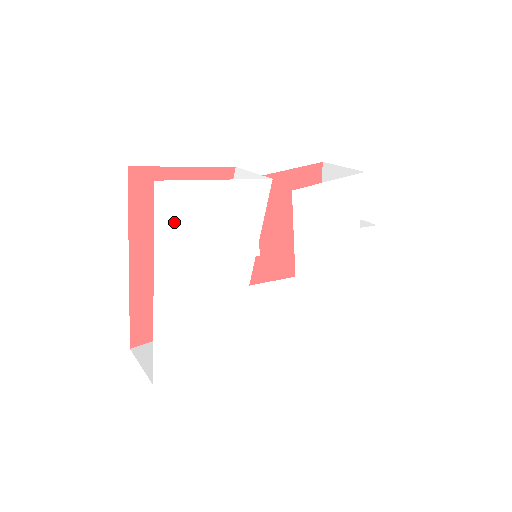
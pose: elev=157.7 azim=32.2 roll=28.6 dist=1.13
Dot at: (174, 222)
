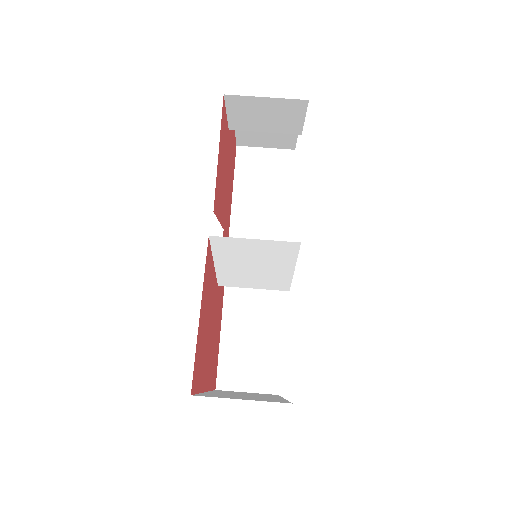
Dot at: occluded
